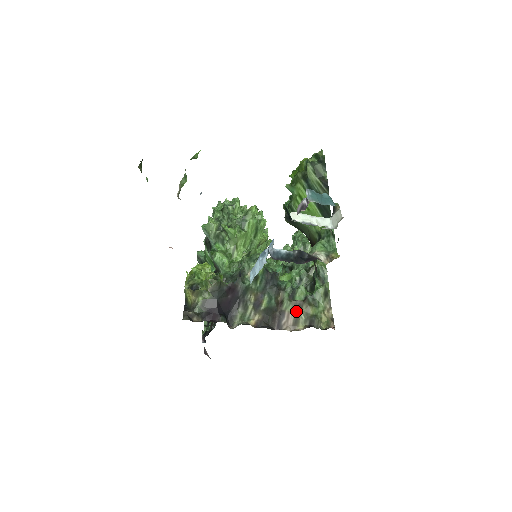
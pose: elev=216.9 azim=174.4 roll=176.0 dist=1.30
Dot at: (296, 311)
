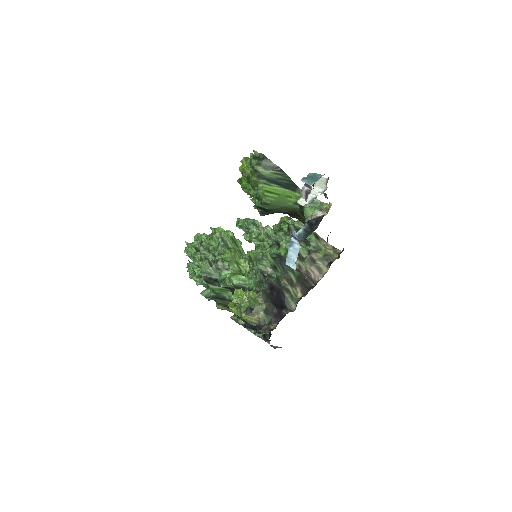
Dot at: (313, 264)
